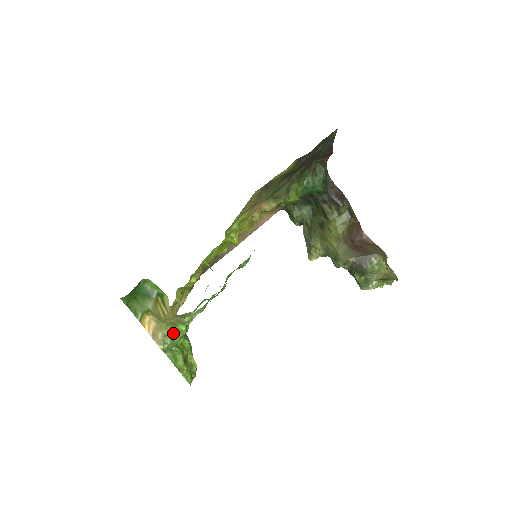
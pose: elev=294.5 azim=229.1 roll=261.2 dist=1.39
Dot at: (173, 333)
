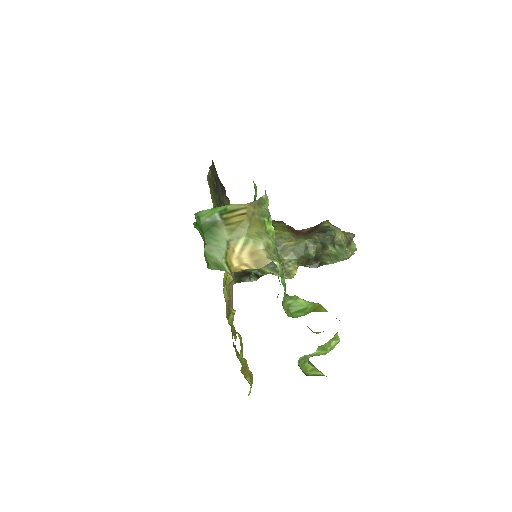
Dot at: (270, 240)
